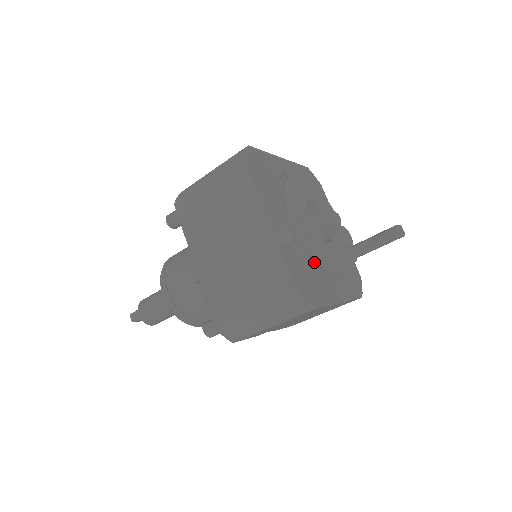
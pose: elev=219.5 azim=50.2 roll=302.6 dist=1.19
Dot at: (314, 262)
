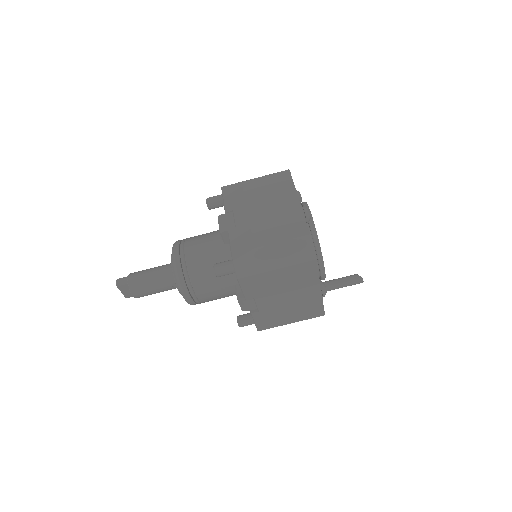
Dot at: occluded
